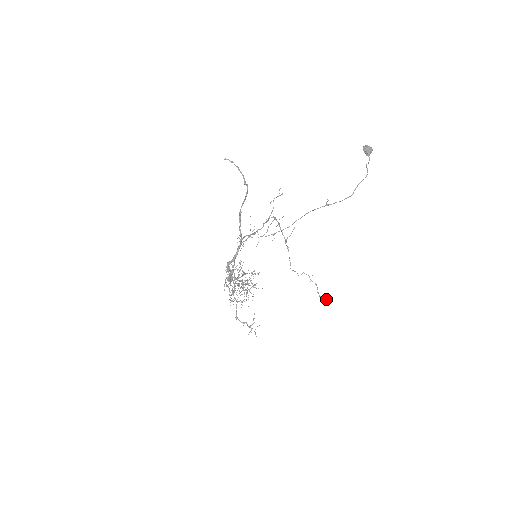
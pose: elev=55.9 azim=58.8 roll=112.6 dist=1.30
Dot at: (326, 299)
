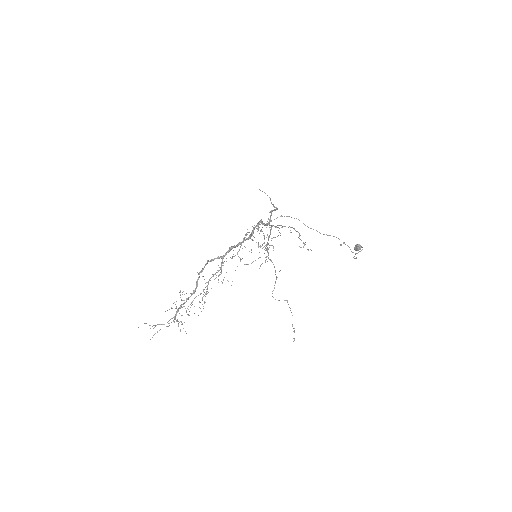
Dot at: (293, 341)
